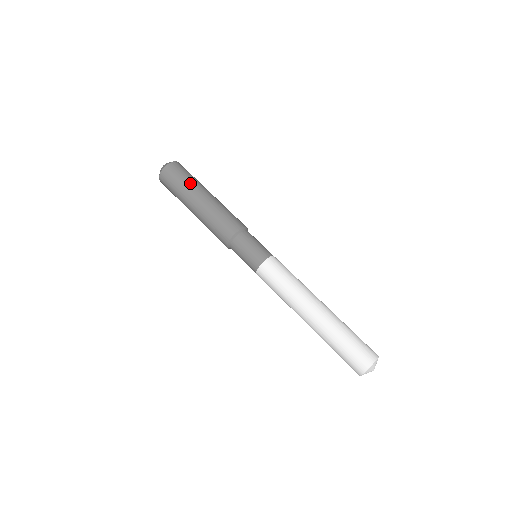
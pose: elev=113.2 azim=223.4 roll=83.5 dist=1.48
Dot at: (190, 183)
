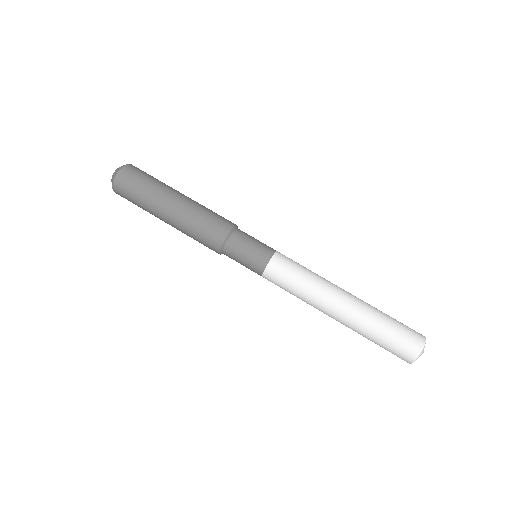
Dot at: (150, 192)
